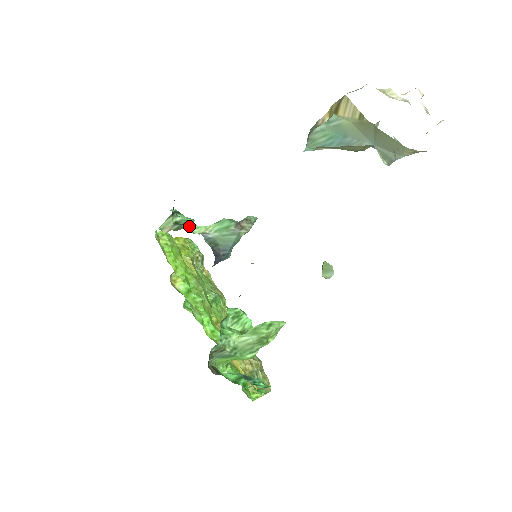
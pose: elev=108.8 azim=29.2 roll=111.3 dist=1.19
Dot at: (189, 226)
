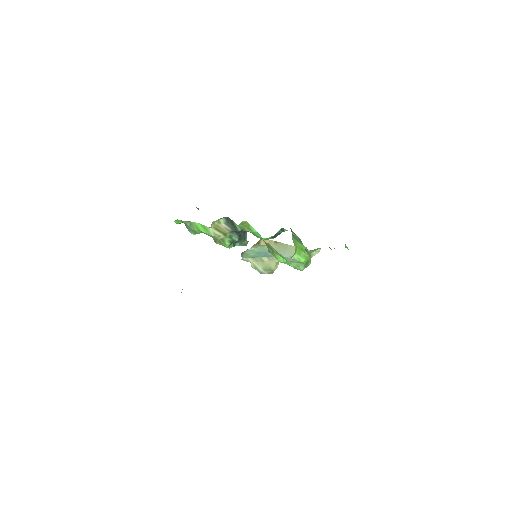
Dot at: occluded
